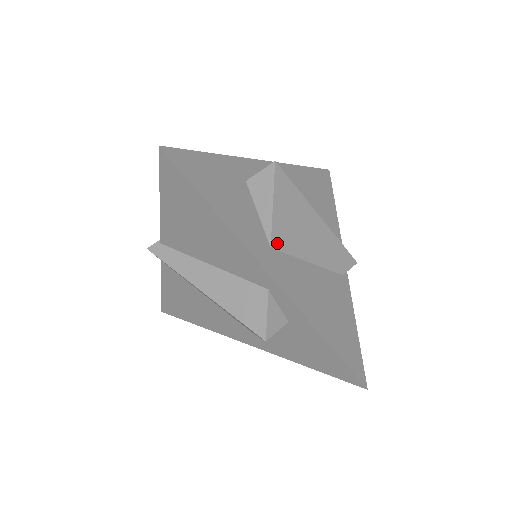
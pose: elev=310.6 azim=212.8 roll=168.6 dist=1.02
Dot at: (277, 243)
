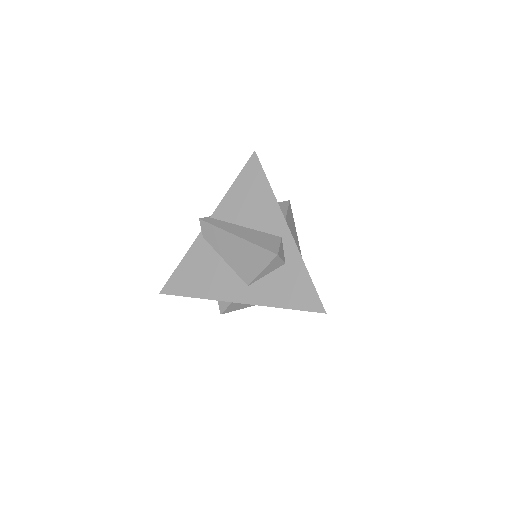
Dot at: occluded
